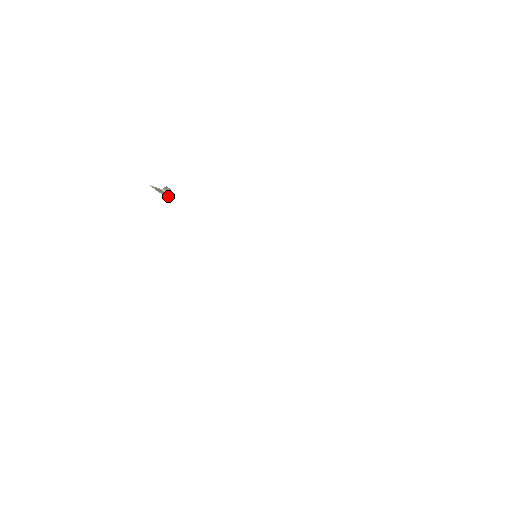
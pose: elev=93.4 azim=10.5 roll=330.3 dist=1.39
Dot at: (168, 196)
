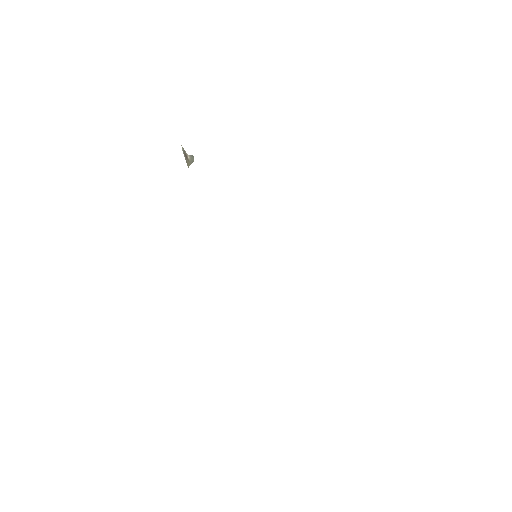
Dot at: (189, 165)
